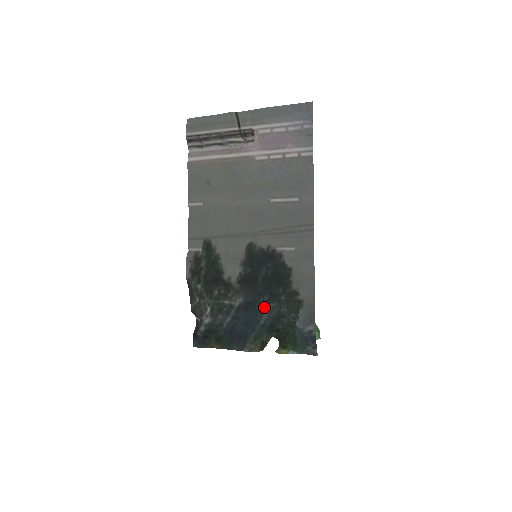
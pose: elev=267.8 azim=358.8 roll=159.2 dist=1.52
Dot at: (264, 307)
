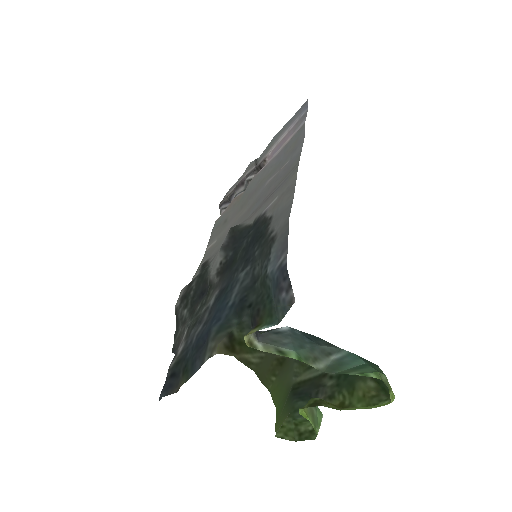
Dot at: (236, 280)
